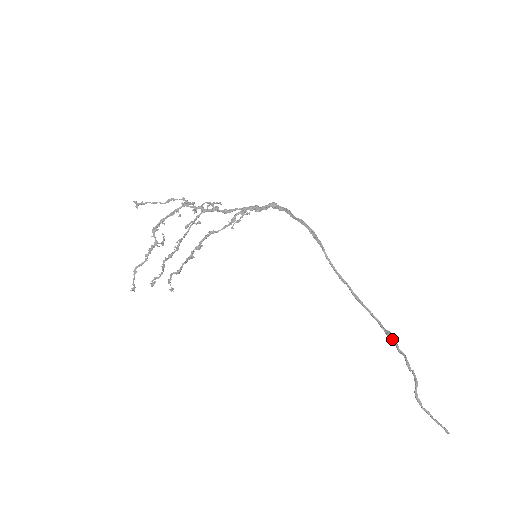
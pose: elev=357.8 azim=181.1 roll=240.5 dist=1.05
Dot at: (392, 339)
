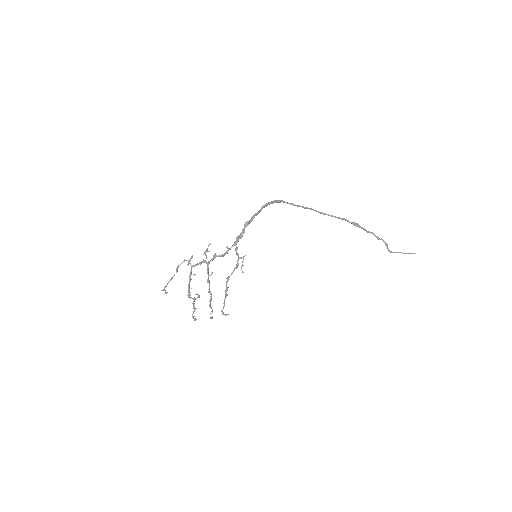
Dot at: (360, 227)
